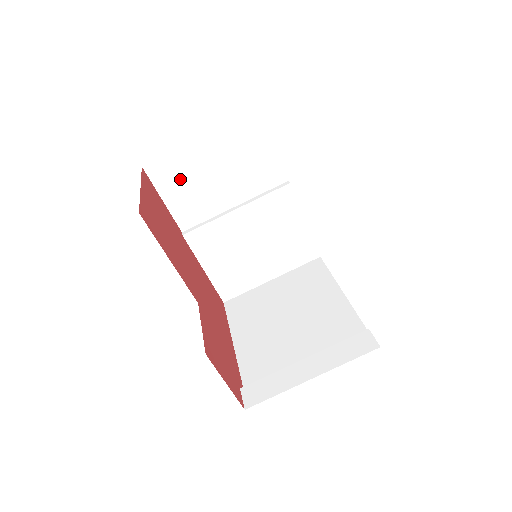
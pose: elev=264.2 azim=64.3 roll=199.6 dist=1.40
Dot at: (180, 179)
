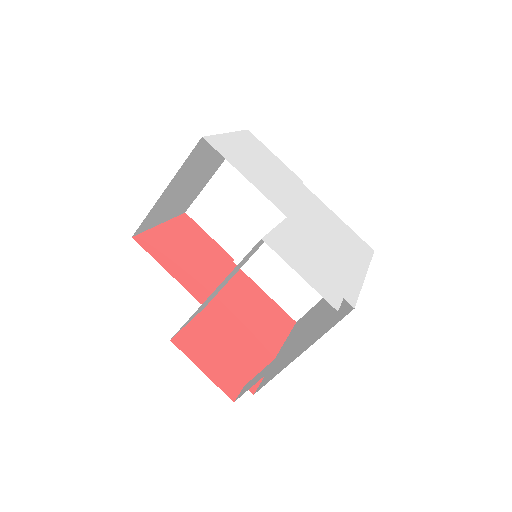
Dot at: (215, 213)
